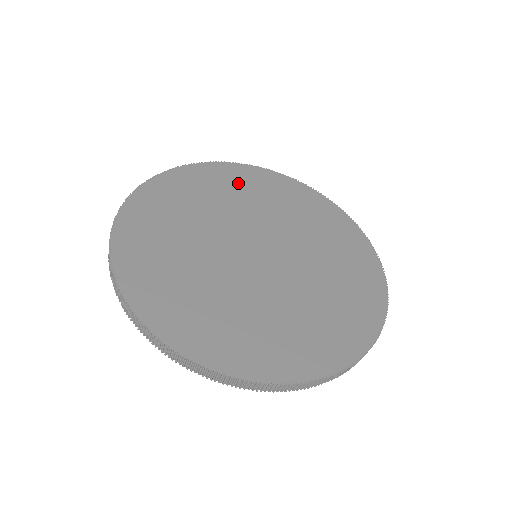
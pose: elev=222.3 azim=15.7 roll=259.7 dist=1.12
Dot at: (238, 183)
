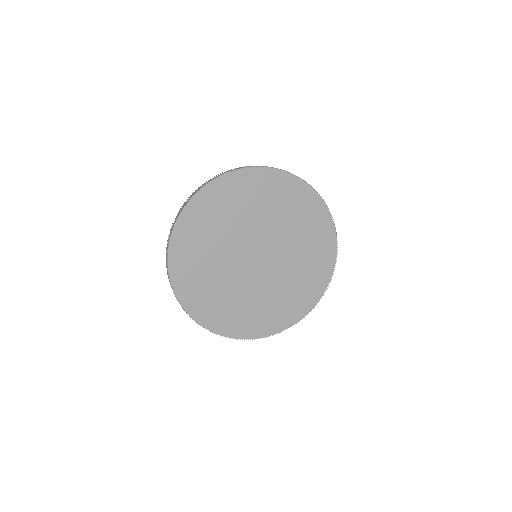
Dot at: (285, 197)
